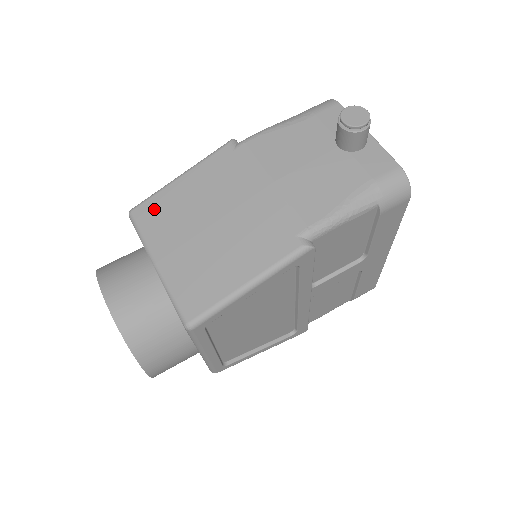
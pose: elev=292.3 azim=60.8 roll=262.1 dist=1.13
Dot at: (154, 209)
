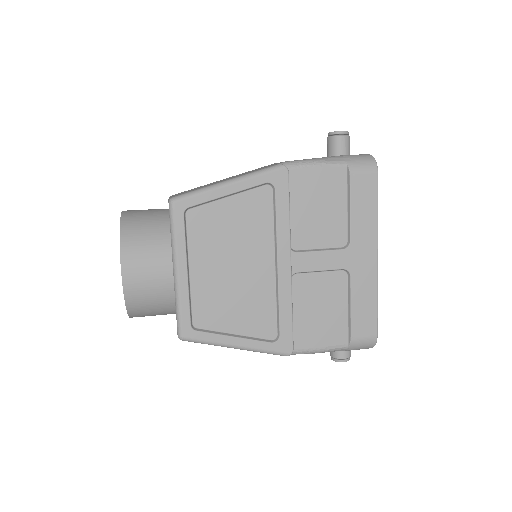
Dot at: occluded
